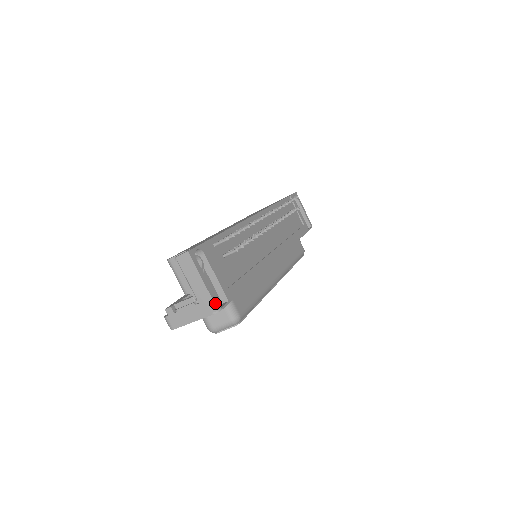
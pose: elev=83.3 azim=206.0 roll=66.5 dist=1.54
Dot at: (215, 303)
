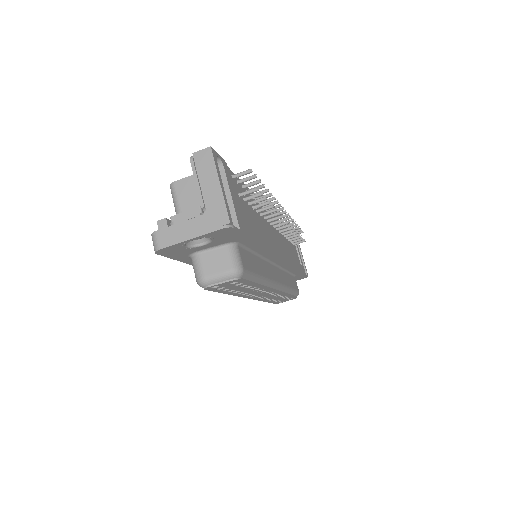
Dot at: (228, 214)
